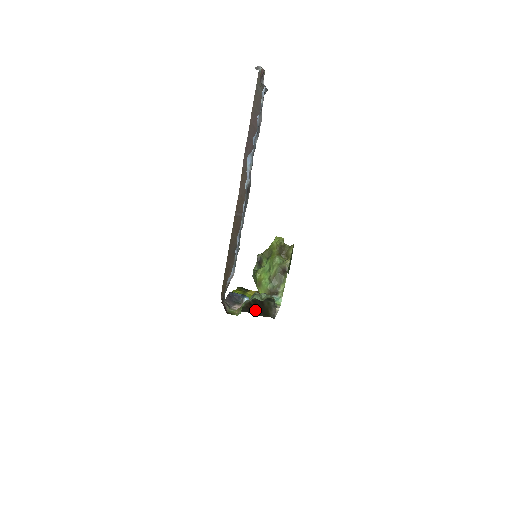
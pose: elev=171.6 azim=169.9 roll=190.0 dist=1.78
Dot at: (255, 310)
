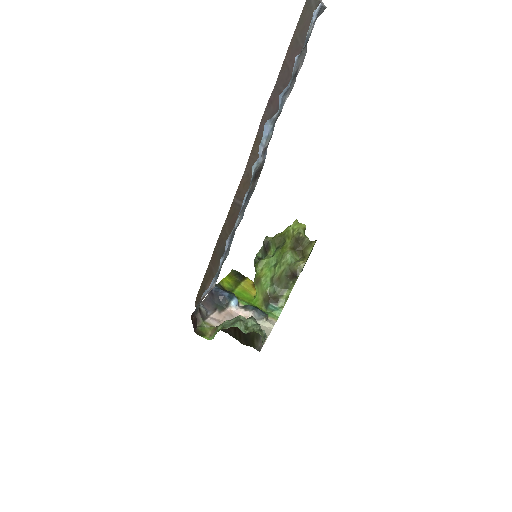
Dot at: (236, 334)
